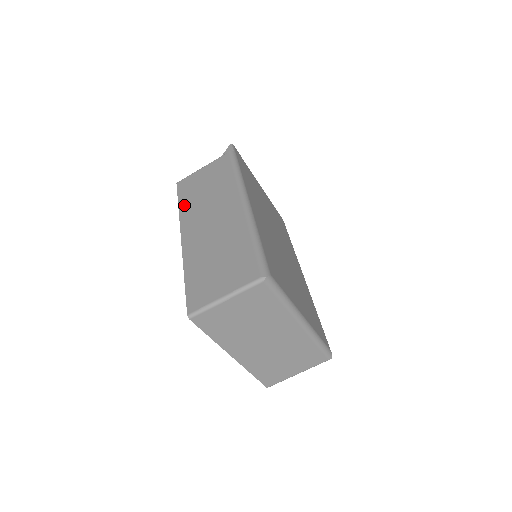
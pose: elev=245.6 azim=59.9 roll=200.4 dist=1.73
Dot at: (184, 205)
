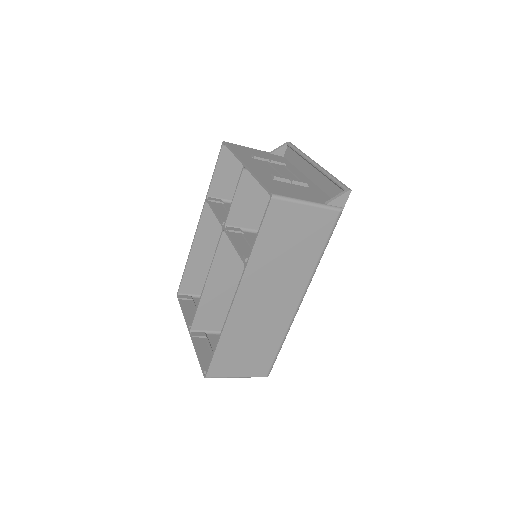
Dot at: (260, 252)
